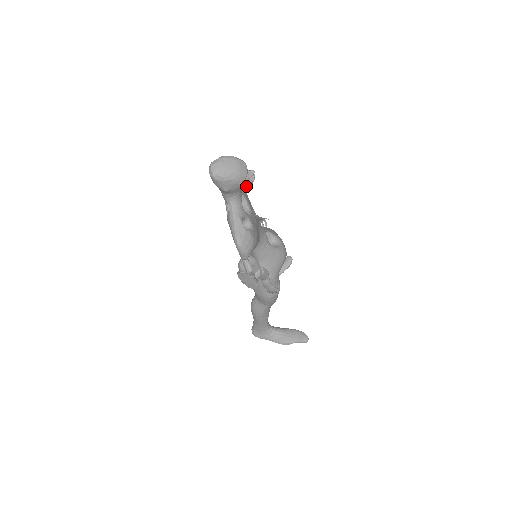
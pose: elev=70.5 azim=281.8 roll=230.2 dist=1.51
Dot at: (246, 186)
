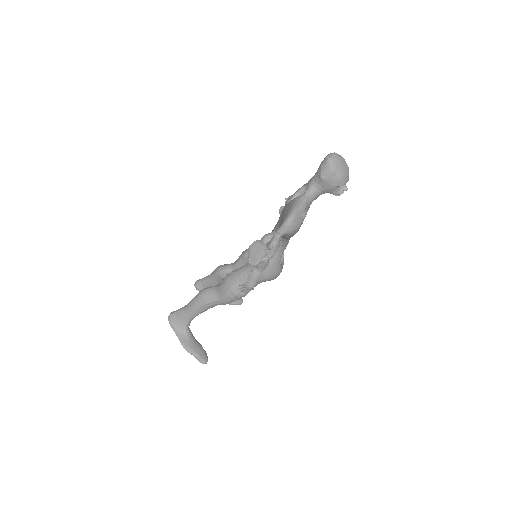
Dot at: (332, 192)
